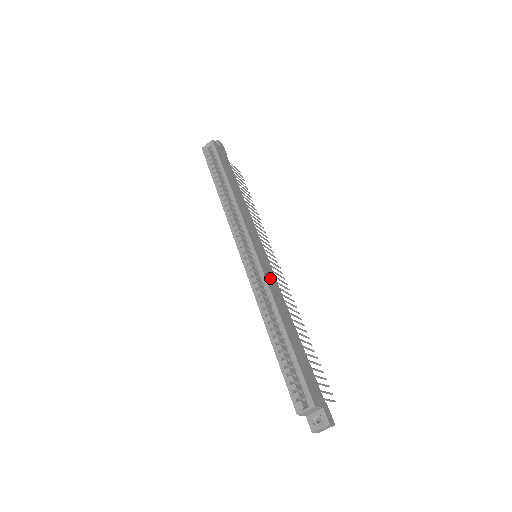
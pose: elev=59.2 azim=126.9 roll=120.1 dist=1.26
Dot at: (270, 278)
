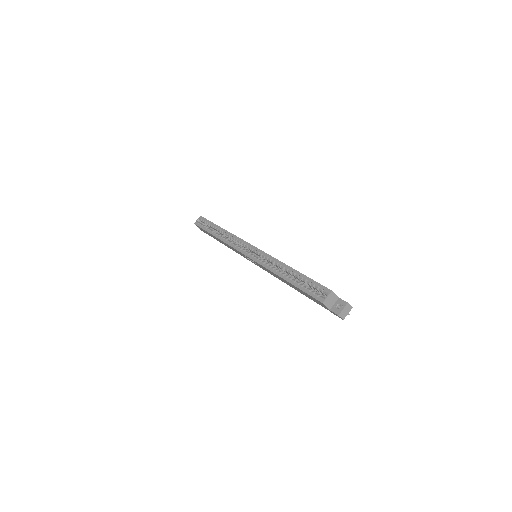
Dot at: occluded
